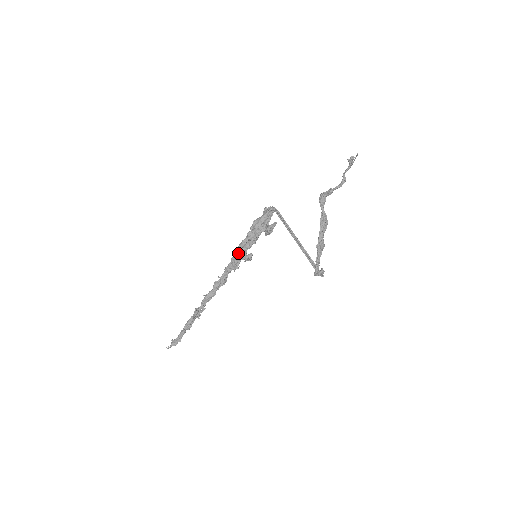
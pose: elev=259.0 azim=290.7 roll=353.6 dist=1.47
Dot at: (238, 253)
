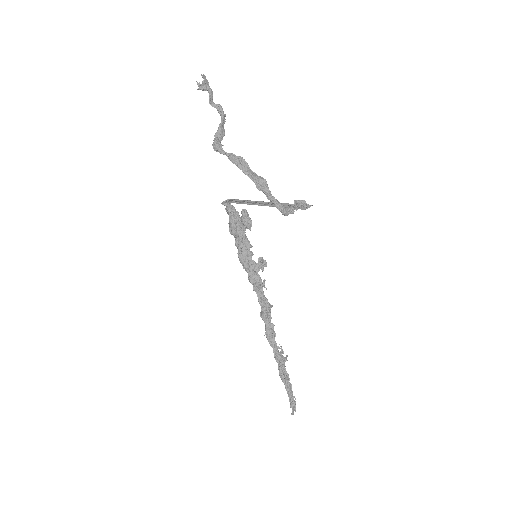
Dot at: (246, 270)
